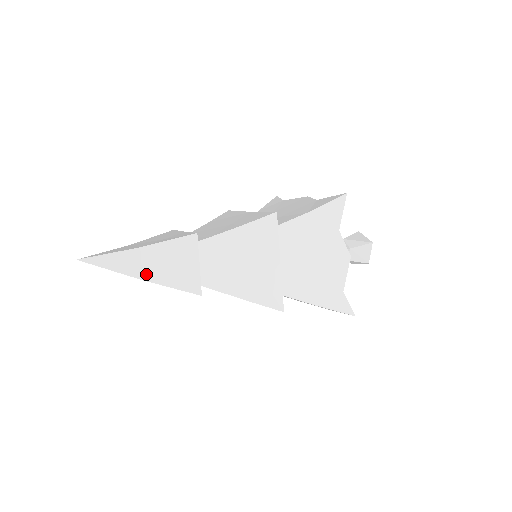
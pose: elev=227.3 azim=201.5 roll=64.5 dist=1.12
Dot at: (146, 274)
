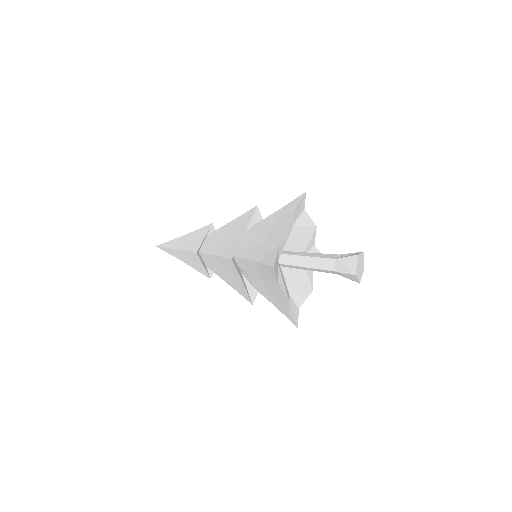
Dot at: (184, 260)
